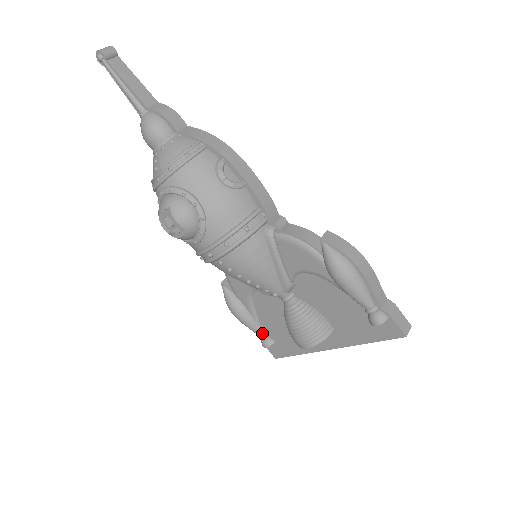
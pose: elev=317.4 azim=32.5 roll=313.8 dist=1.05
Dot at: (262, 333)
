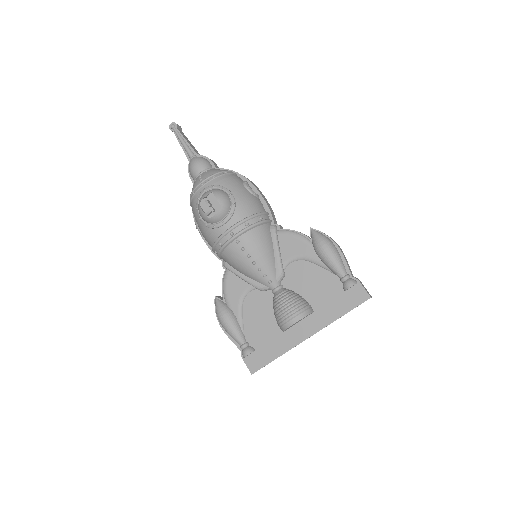
Dot at: (245, 342)
